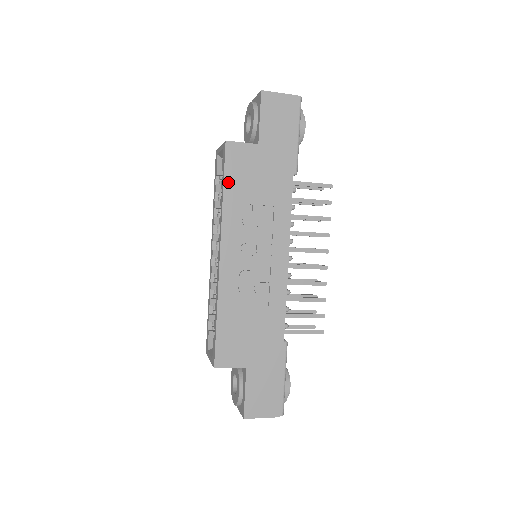
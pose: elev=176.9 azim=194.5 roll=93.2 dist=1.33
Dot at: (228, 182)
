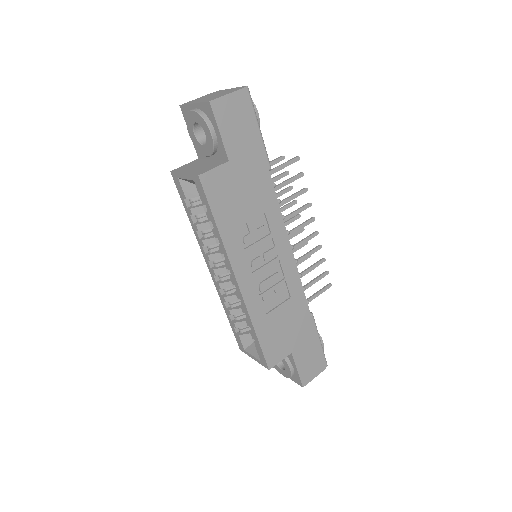
Dot at: (217, 215)
